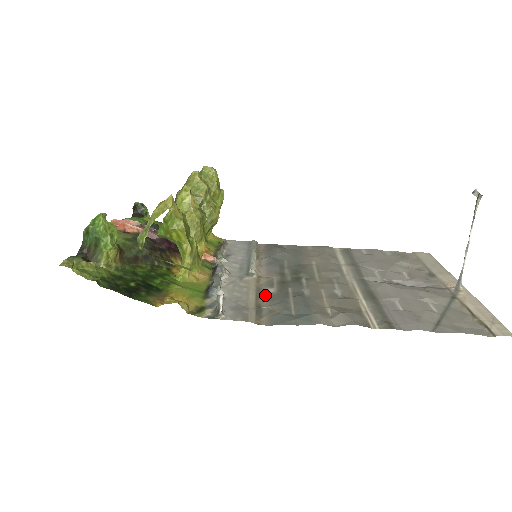
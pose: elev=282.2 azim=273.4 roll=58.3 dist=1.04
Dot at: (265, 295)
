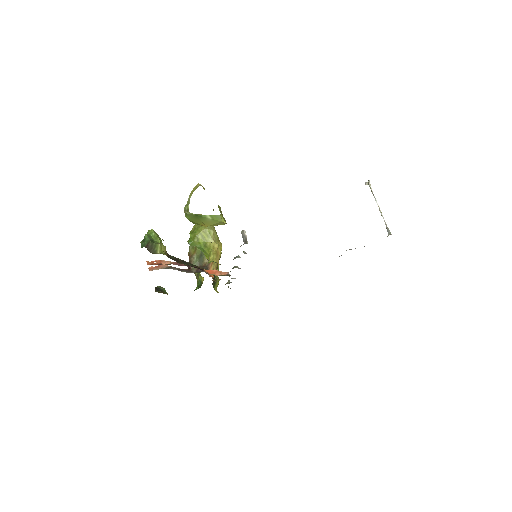
Dot at: occluded
